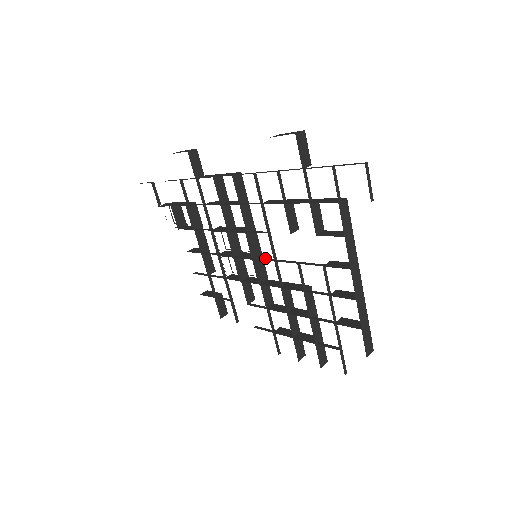
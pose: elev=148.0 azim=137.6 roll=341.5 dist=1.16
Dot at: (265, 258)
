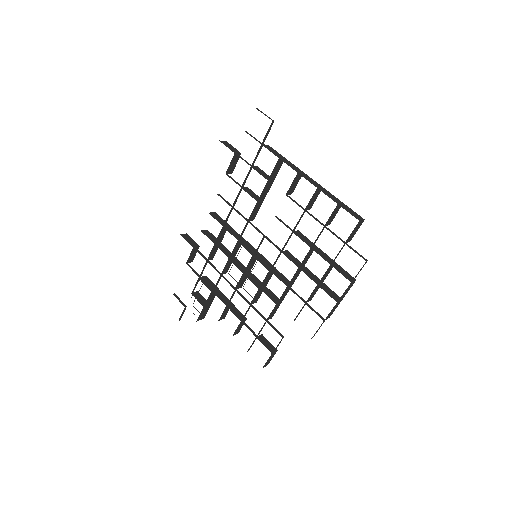
Dot at: occluded
